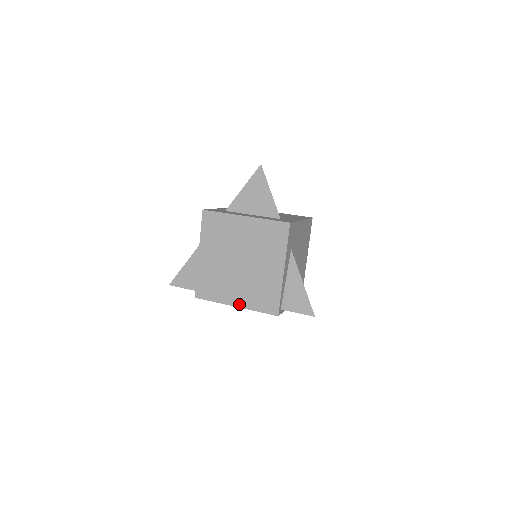
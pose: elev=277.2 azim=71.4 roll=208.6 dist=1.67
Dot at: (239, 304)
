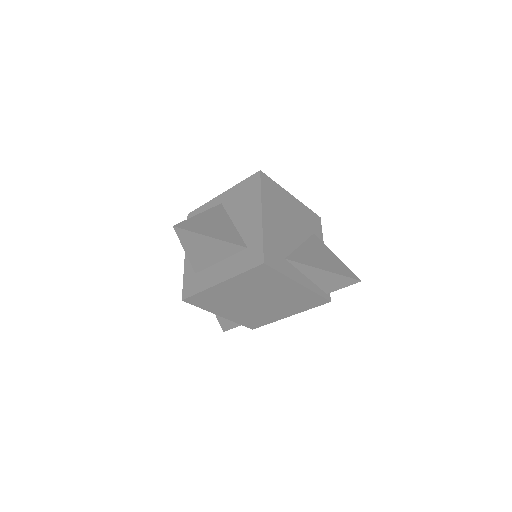
Dot at: (290, 314)
